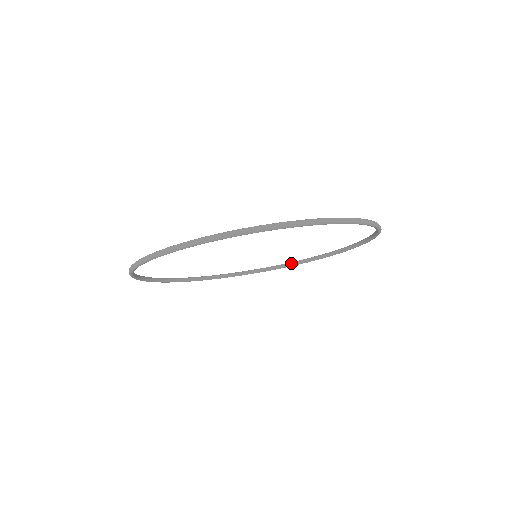
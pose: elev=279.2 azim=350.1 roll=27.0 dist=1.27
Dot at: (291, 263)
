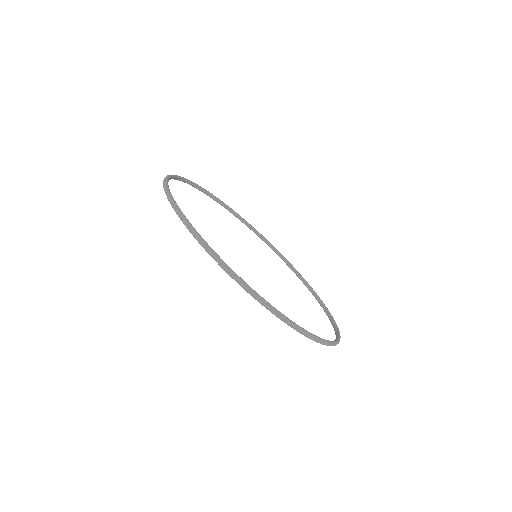
Dot at: (250, 226)
